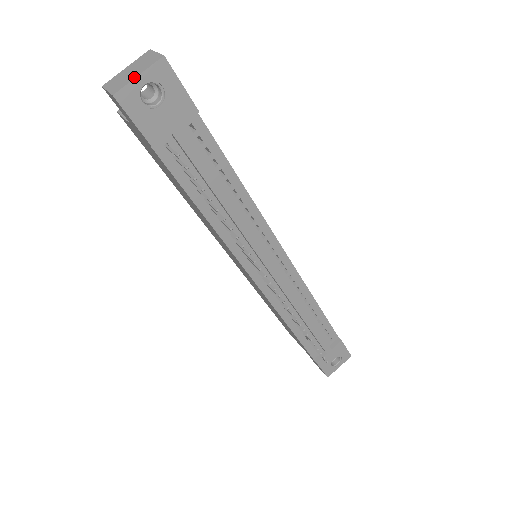
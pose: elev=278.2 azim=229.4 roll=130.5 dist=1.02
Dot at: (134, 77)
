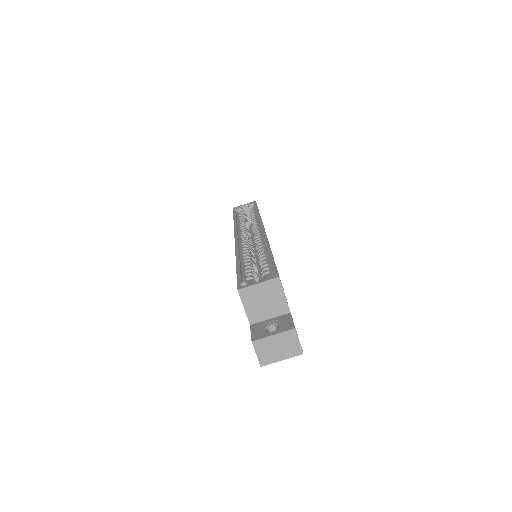
Dot at: (279, 360)
